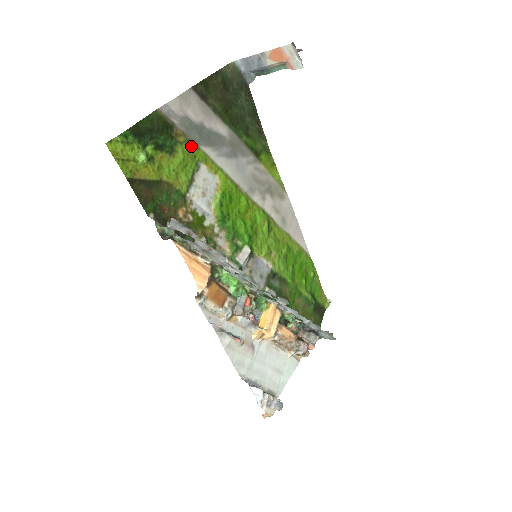
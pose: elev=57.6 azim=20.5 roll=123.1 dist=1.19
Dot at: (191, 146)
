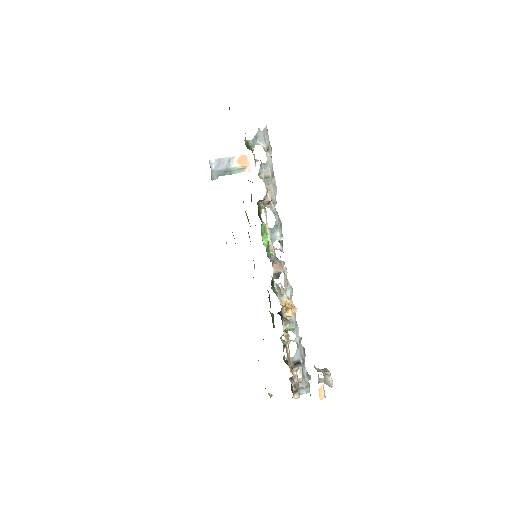
Dot at: occluded
